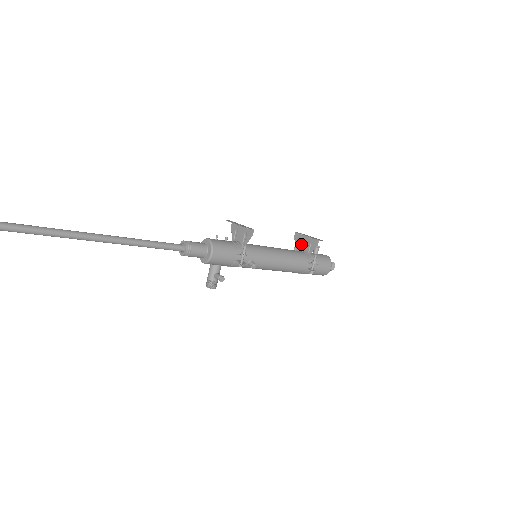
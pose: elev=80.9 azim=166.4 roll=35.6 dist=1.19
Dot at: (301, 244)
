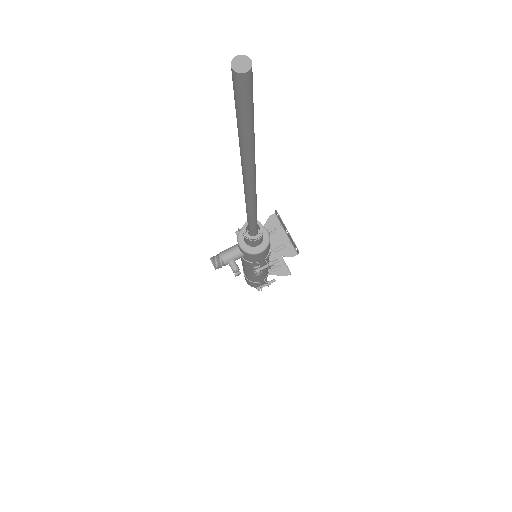
Dot at: (271, 257)
